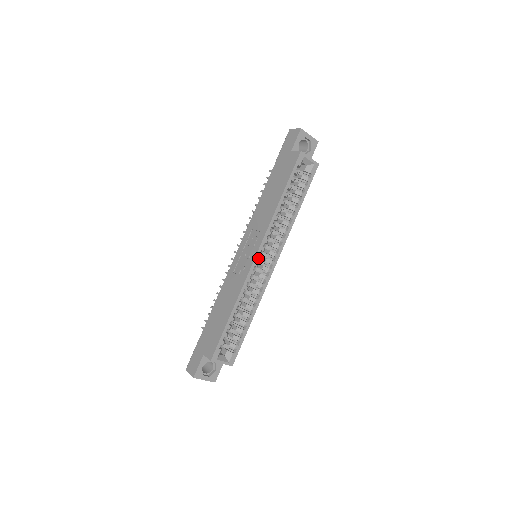
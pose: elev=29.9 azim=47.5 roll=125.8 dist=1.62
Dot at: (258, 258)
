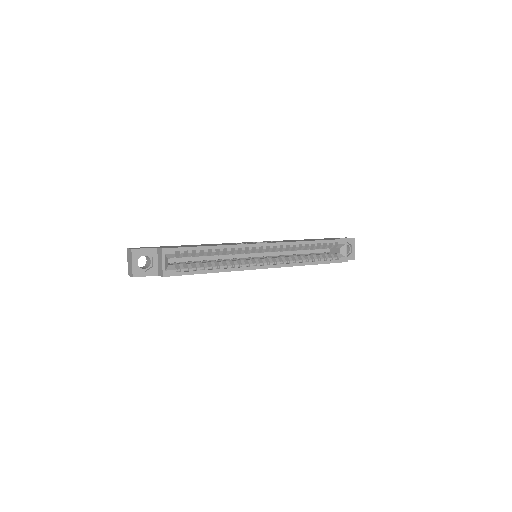
Dot at: (261, 249)
